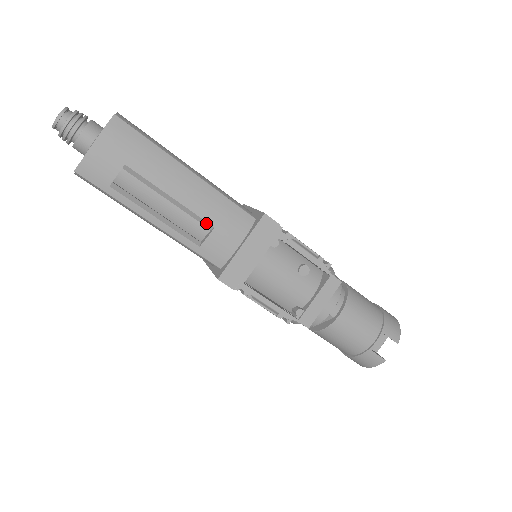
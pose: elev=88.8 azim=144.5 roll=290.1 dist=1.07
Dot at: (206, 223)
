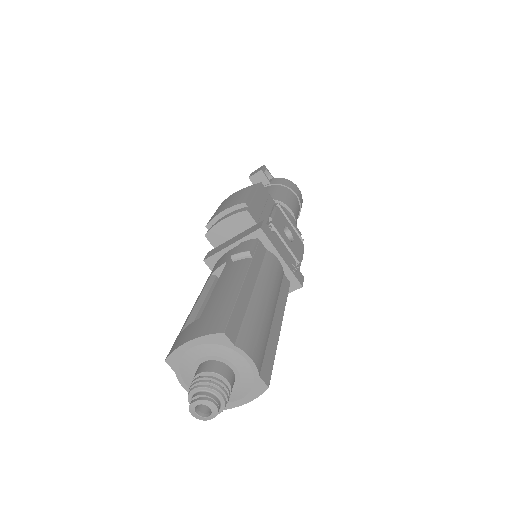
Dot at: occluded
